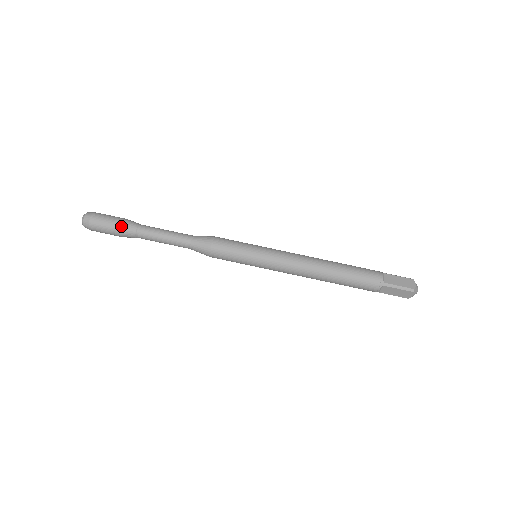
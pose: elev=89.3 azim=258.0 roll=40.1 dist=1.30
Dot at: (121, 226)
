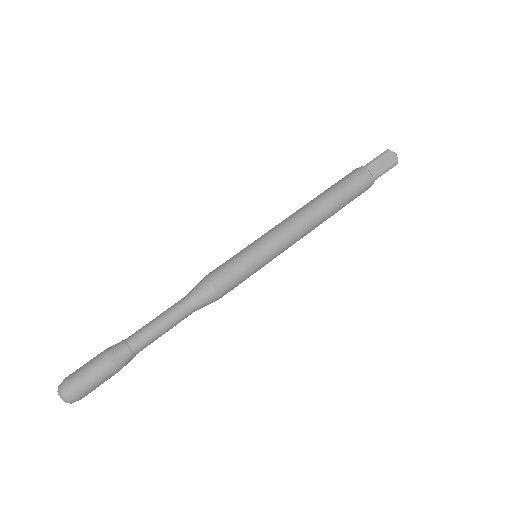
Dot at: (105, 352)
